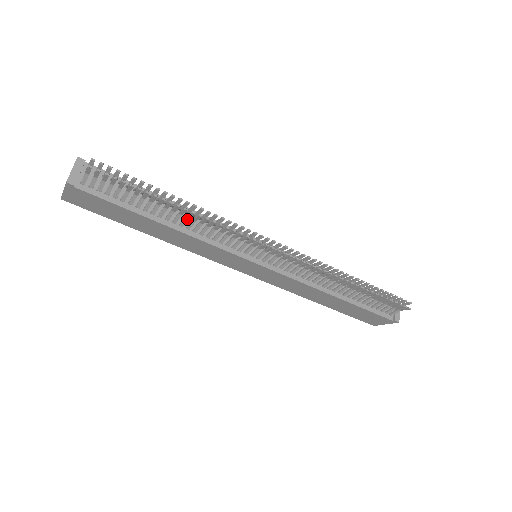
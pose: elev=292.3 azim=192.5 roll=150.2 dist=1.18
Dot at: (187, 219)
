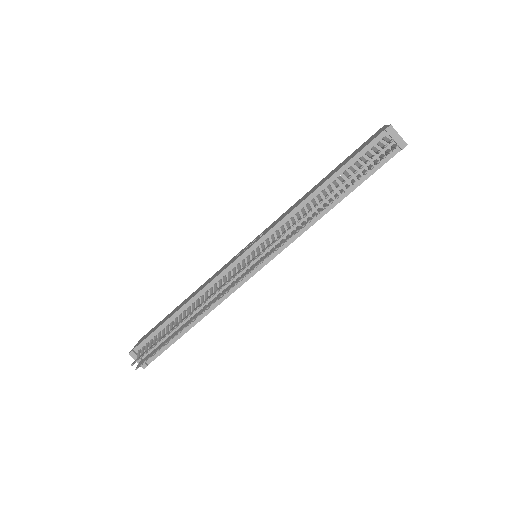
Dot at: occluded
